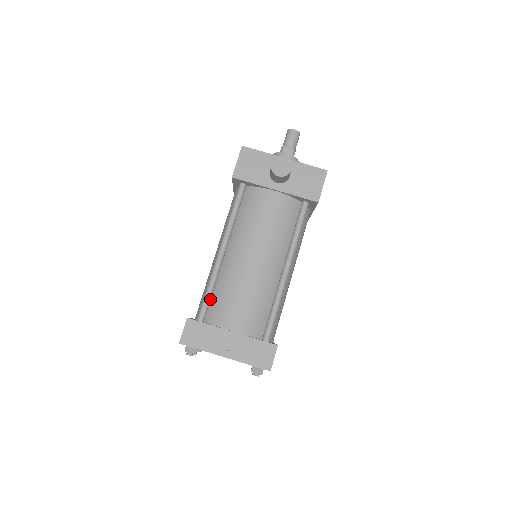
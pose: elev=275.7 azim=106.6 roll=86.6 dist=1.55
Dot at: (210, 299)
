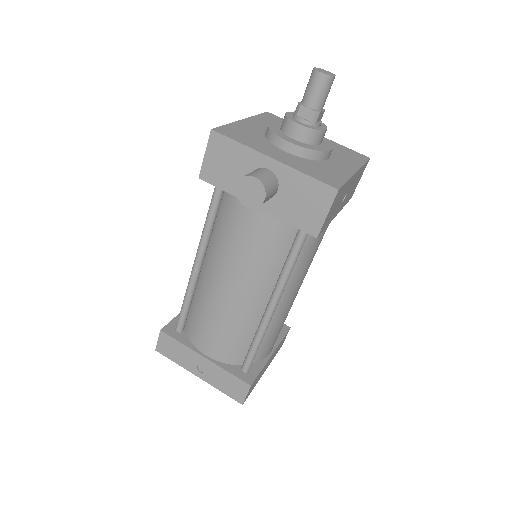
Dot at: (187, 312)
